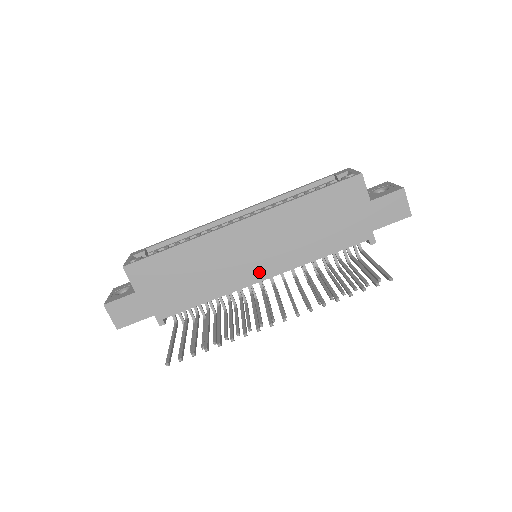
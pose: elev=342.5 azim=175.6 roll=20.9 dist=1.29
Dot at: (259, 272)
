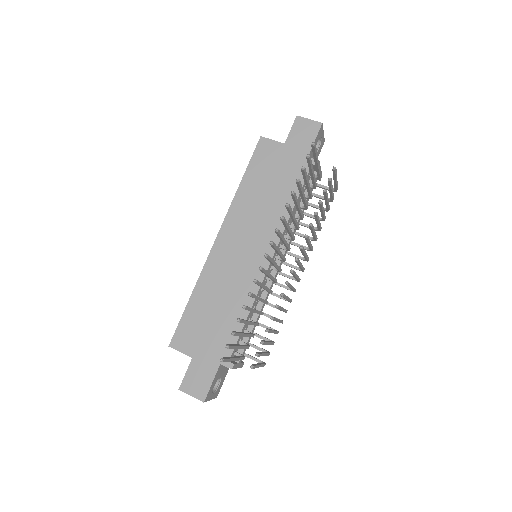
Dot at: (262, 259)
